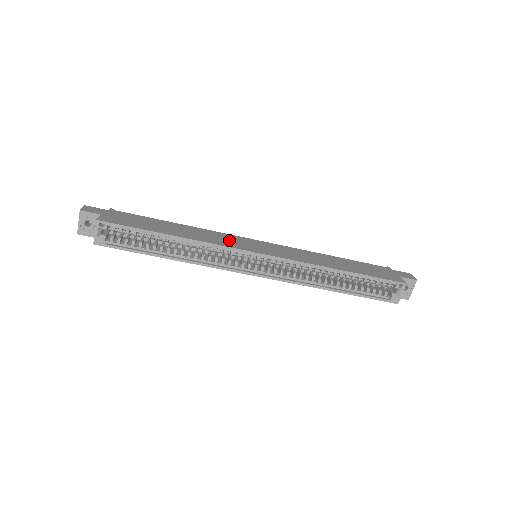
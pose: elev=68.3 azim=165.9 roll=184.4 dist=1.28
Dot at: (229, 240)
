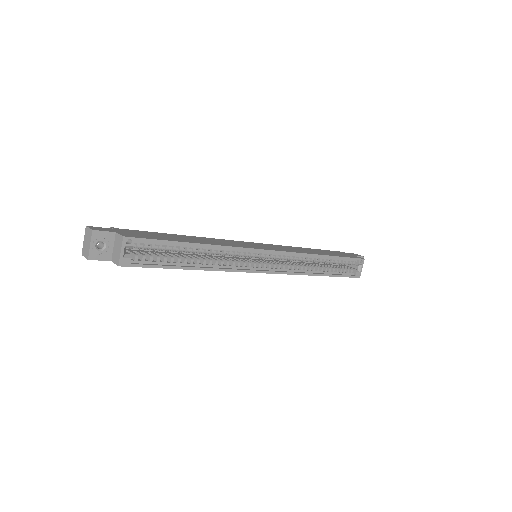
Dot at: (236, 243)
